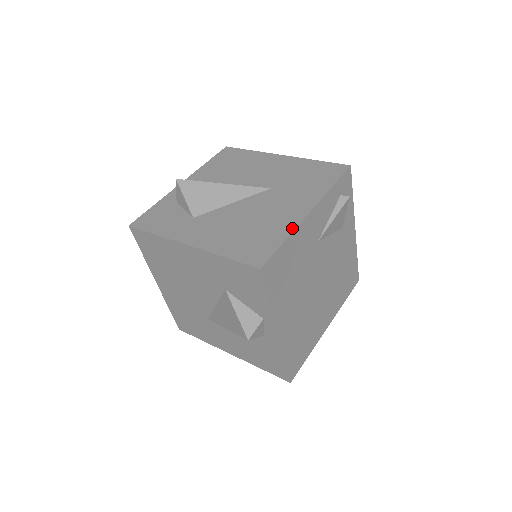
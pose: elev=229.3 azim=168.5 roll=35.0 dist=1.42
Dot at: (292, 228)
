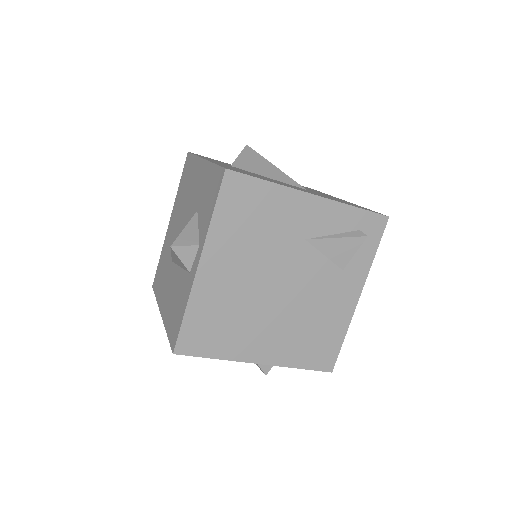
Dot at: occluded
